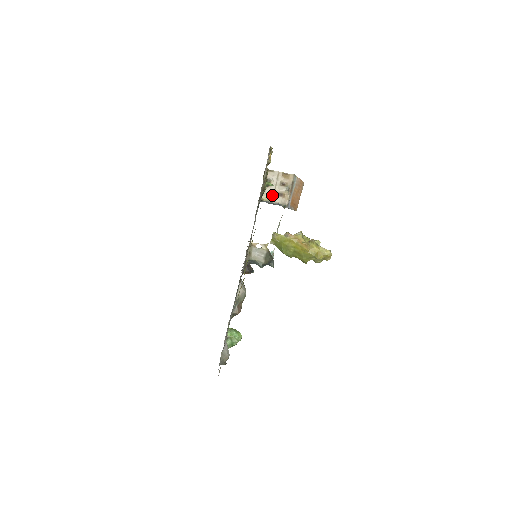
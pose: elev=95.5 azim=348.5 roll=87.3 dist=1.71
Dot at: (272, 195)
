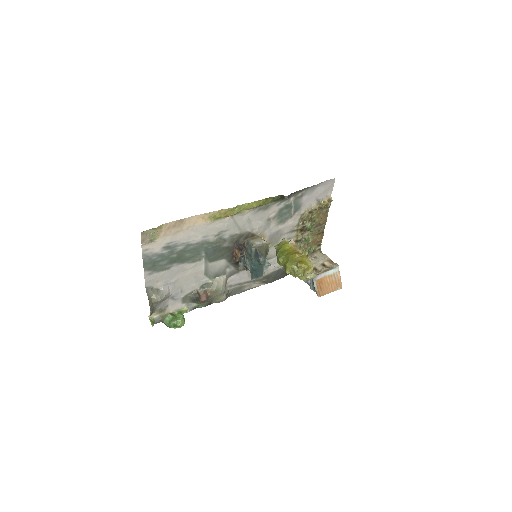
Dot at: occluded
